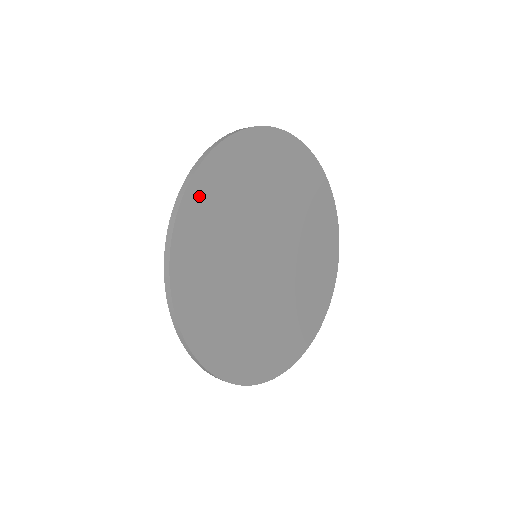
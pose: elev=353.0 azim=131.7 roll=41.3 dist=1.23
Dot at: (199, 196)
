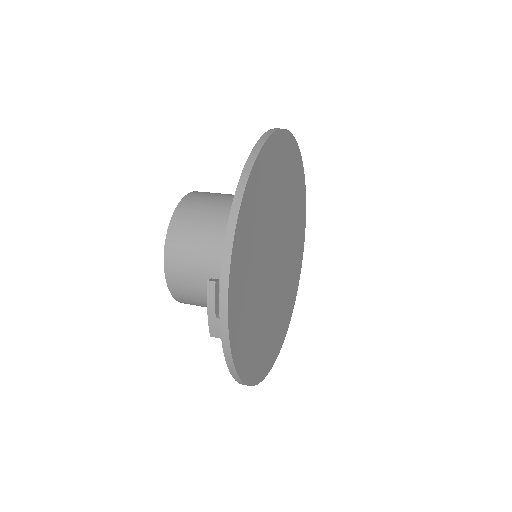
Dot at: (275, 147)
